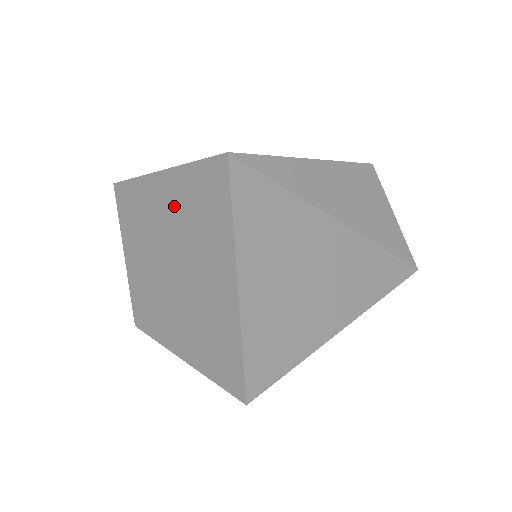
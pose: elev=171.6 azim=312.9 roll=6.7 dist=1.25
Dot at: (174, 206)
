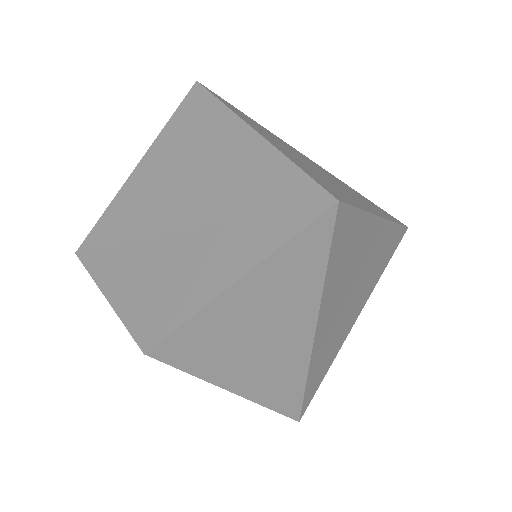
Dot at: (158, 174)
